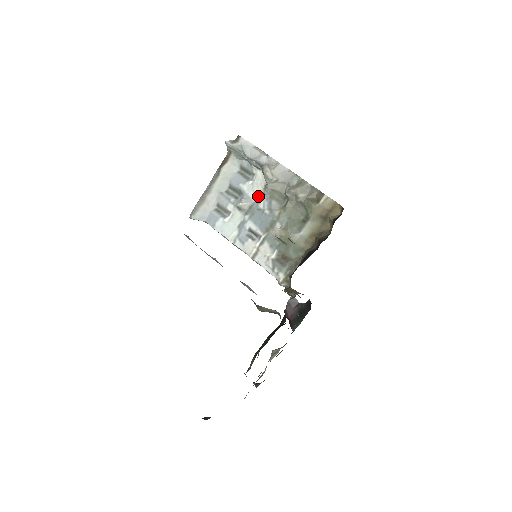
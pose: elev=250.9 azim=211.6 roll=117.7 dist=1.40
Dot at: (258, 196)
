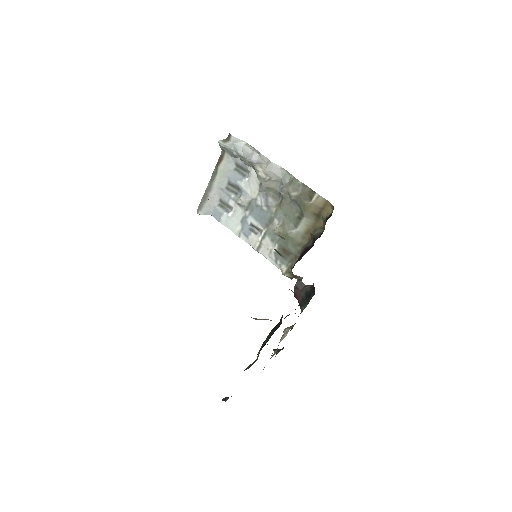
Dot at: (255, 193)
